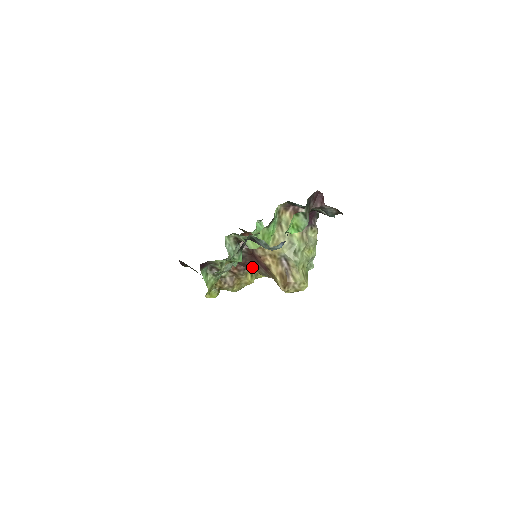
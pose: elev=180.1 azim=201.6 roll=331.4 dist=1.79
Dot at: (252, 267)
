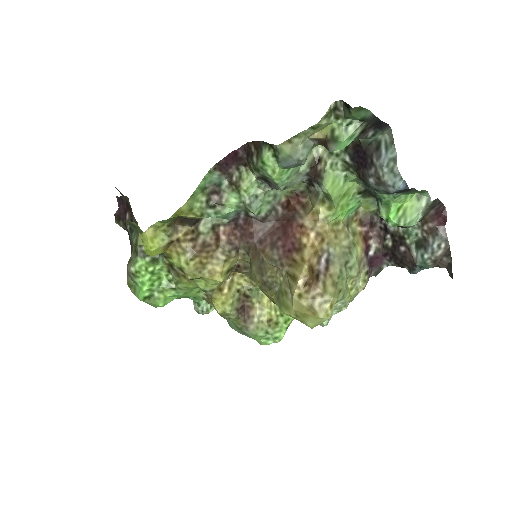
Dot at: (234, 267)
